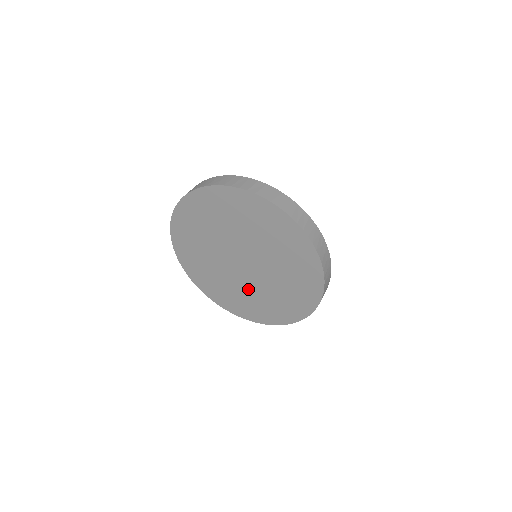
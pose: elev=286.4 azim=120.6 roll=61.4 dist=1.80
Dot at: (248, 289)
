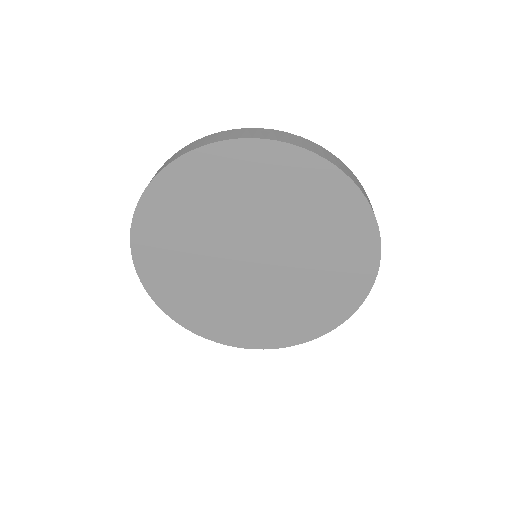
Dot at: (210, 278)
